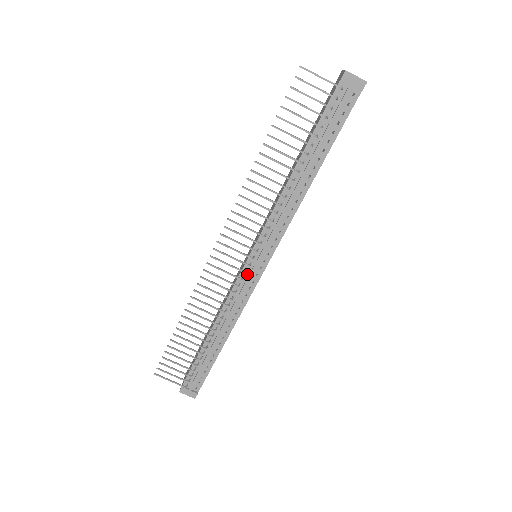
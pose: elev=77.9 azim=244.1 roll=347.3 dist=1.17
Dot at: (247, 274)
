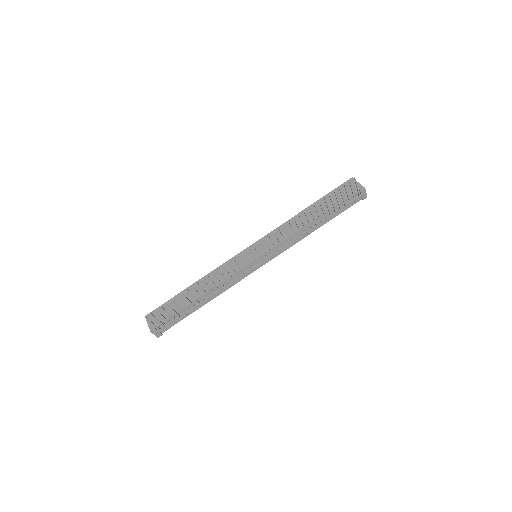
Dot at: (250, 267)
